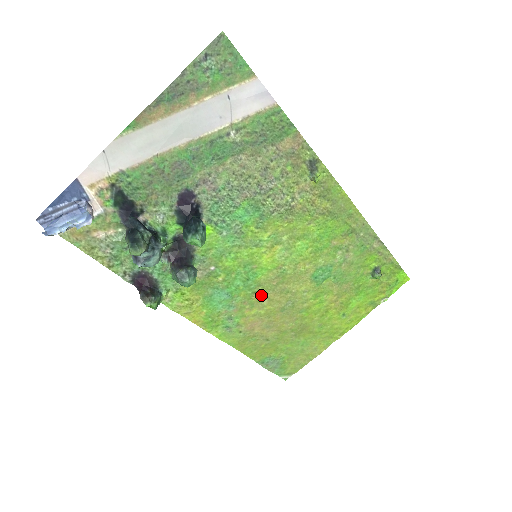
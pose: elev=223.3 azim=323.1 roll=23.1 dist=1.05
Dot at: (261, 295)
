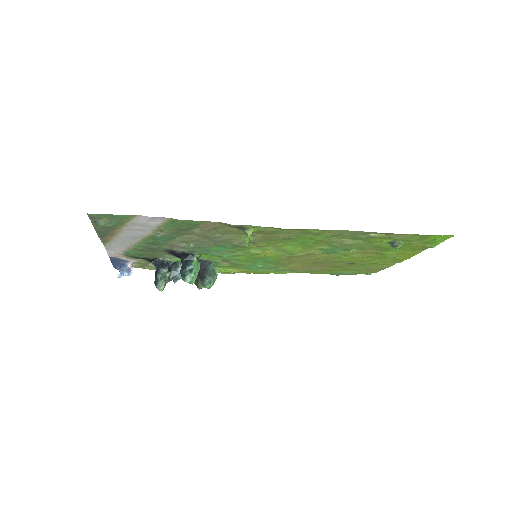
Dot at: (287, 262)
